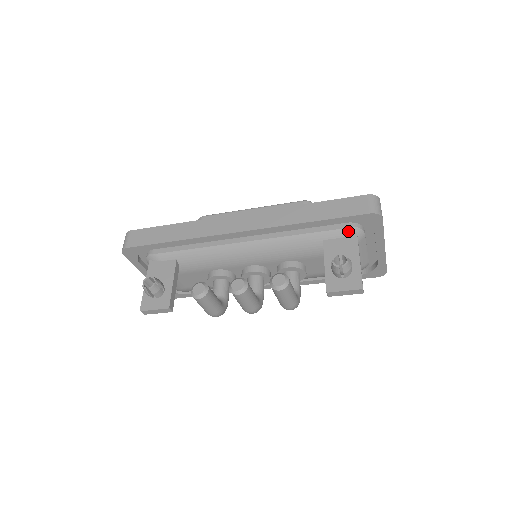
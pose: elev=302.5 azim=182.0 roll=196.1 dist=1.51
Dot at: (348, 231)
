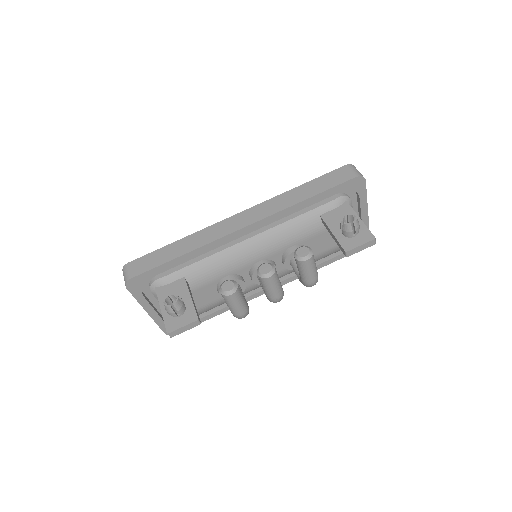
Dot at: (339, 201)
